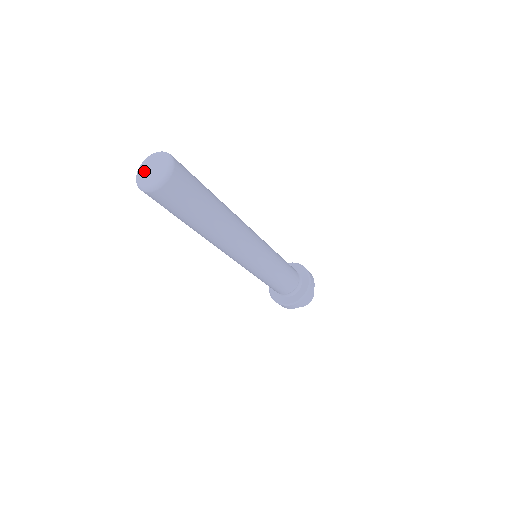
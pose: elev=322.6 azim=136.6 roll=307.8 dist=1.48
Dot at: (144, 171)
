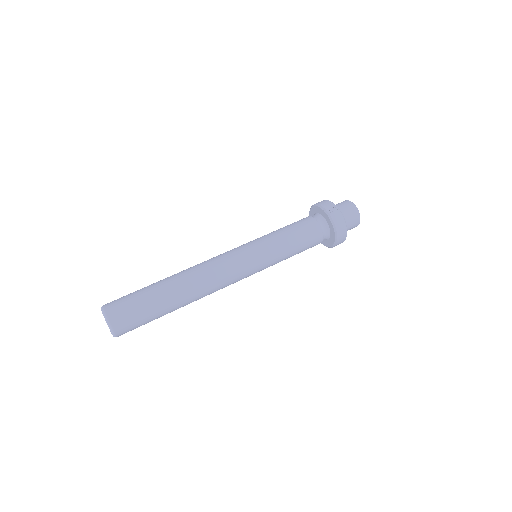
Dot at: occluded
